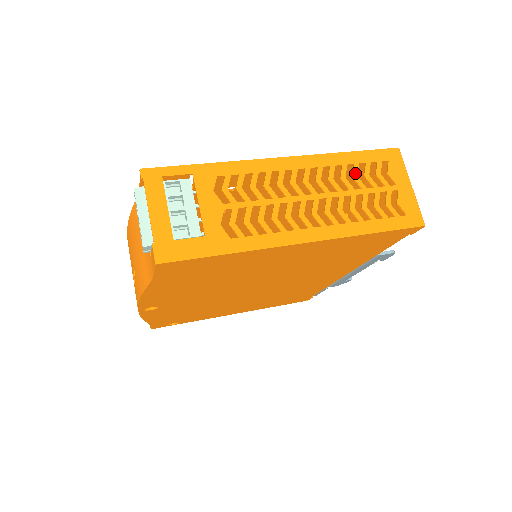
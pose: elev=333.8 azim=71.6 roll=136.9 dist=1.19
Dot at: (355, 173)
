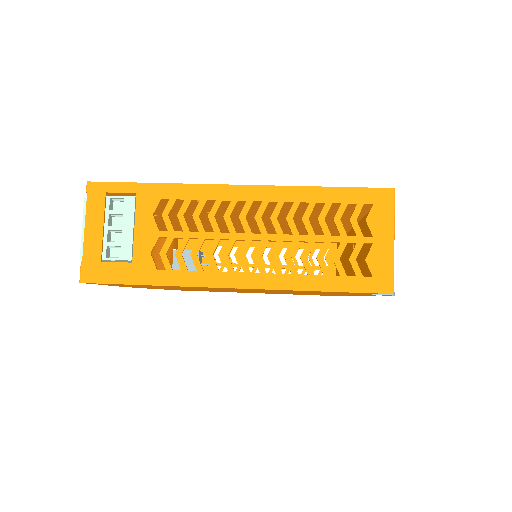
Dot at: (323, 215)
